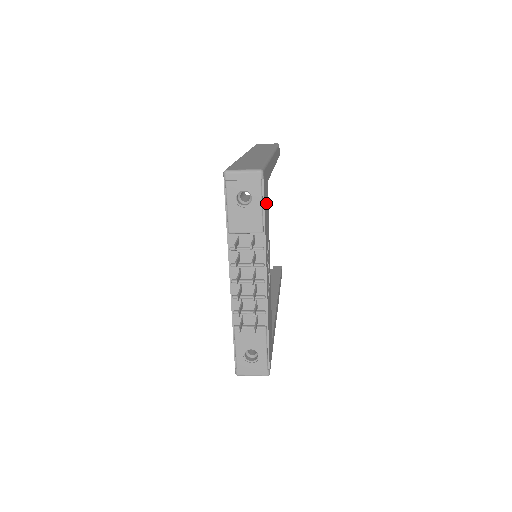
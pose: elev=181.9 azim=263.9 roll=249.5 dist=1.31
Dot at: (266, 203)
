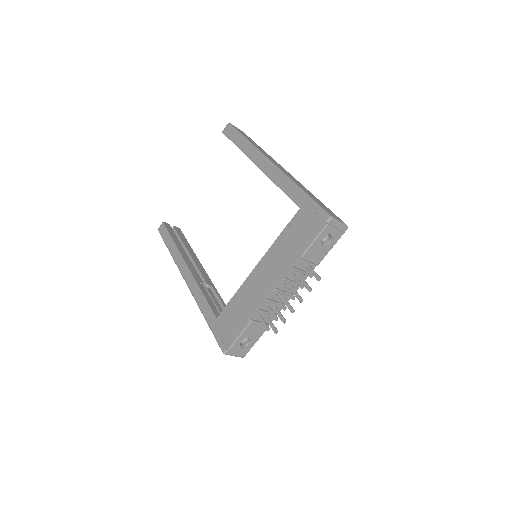
Dot at: occluded
